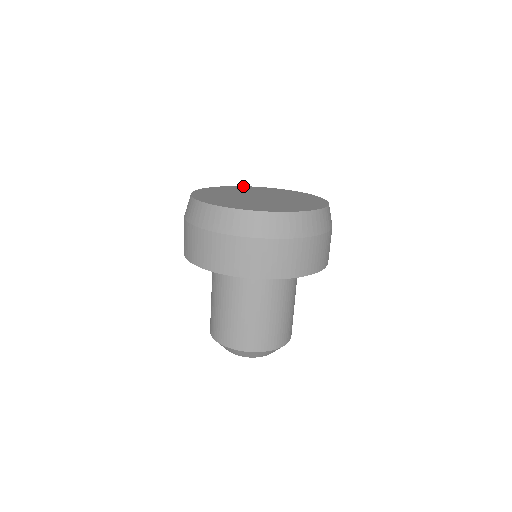
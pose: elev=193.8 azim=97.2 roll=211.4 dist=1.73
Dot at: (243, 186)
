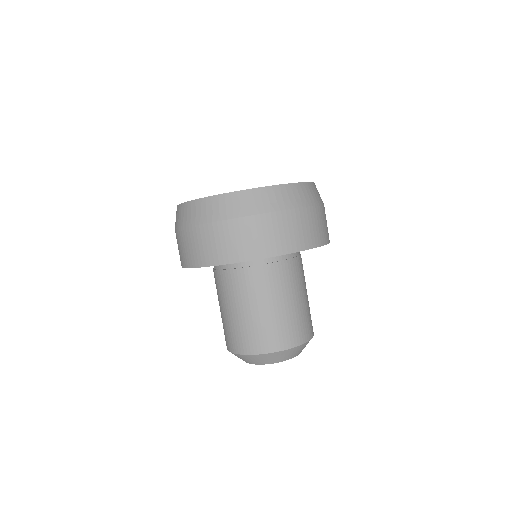
Dot at: occluded
